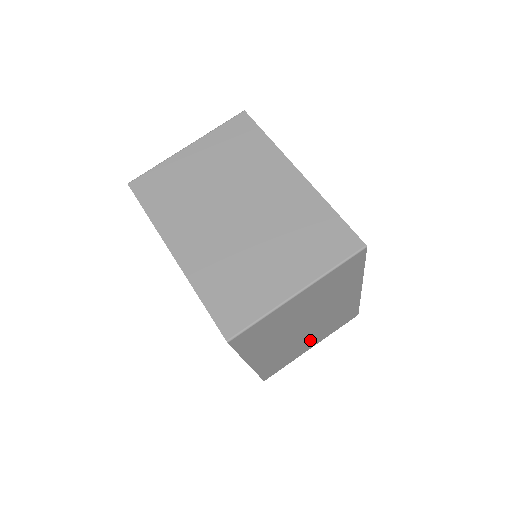
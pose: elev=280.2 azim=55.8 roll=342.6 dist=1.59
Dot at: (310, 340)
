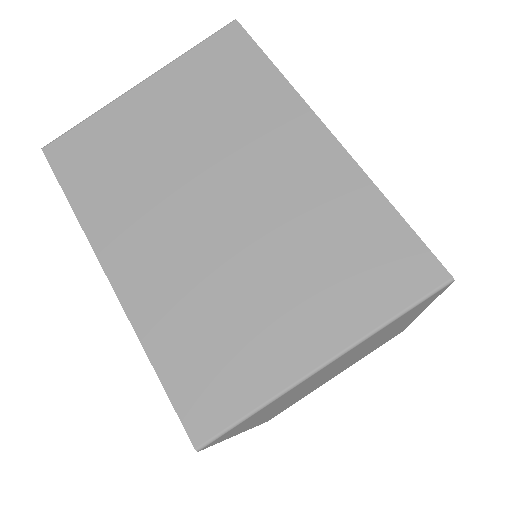
Dot at: (334, 375)
